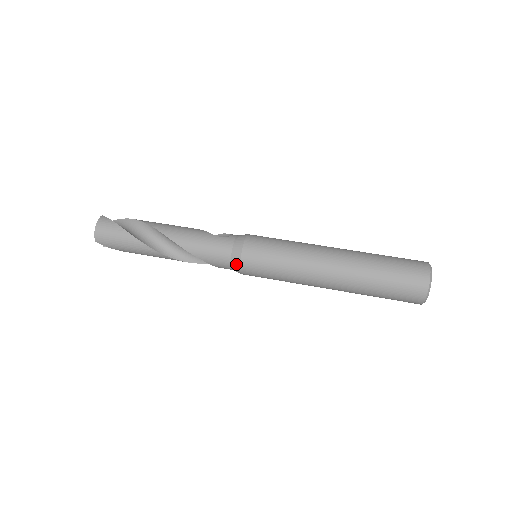
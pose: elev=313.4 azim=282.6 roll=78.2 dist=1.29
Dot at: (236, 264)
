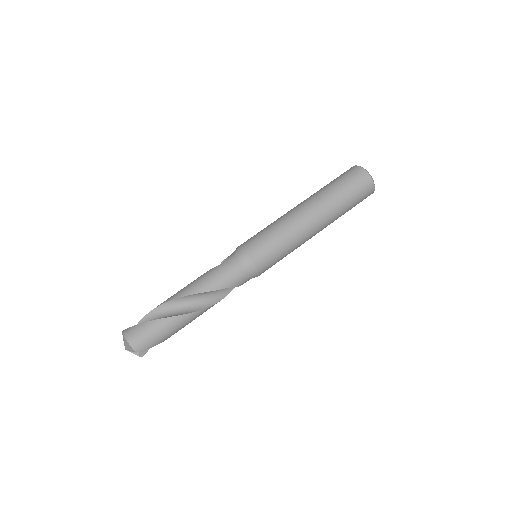
Dot at: (251, 268)
